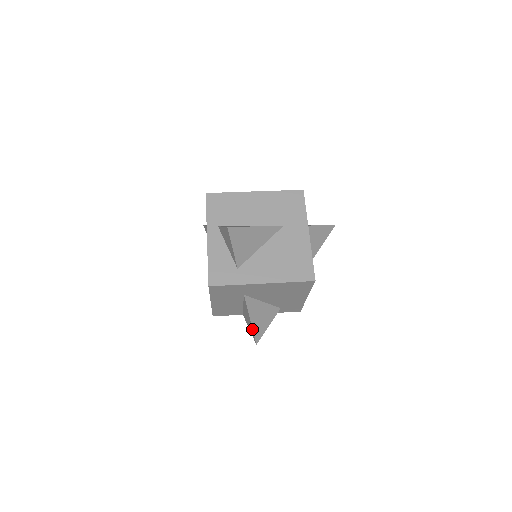
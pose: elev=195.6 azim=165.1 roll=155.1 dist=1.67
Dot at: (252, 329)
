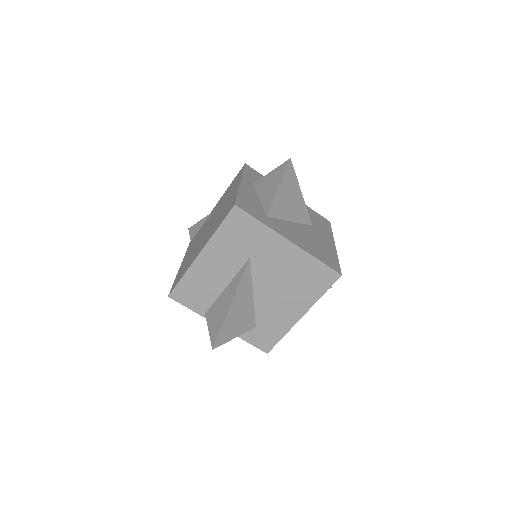
Dot at: (224, 319)
